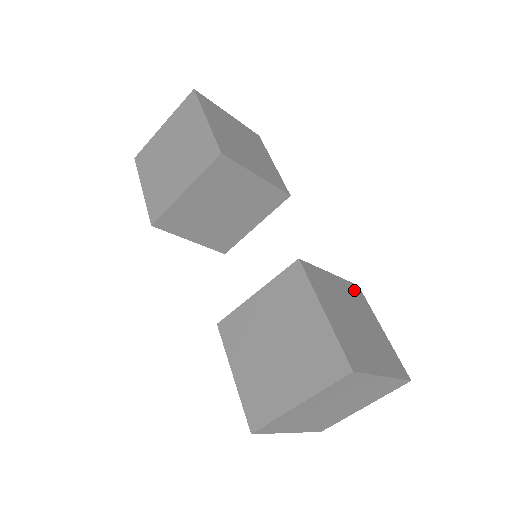
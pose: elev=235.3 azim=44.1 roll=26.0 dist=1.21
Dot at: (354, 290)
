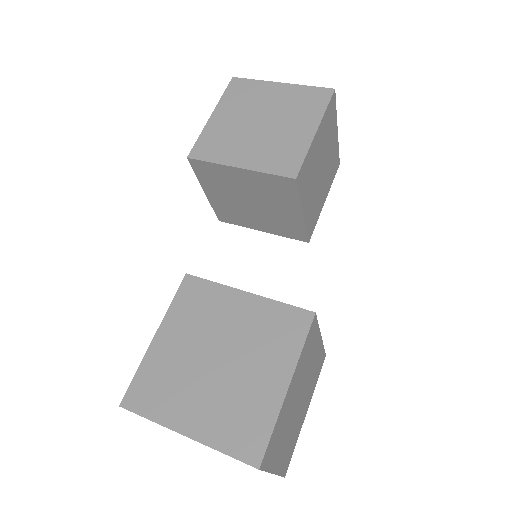
Dot at: (285, 318)
